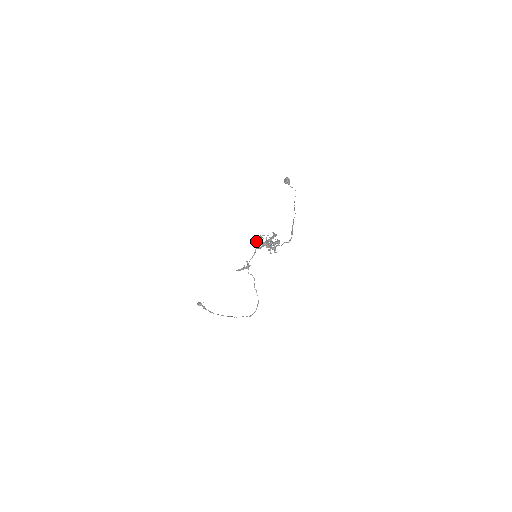
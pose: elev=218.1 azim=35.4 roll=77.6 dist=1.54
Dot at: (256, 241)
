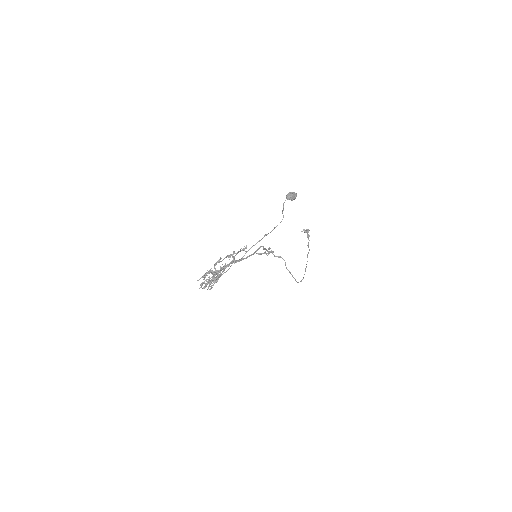
Dot at: (233, 254)
